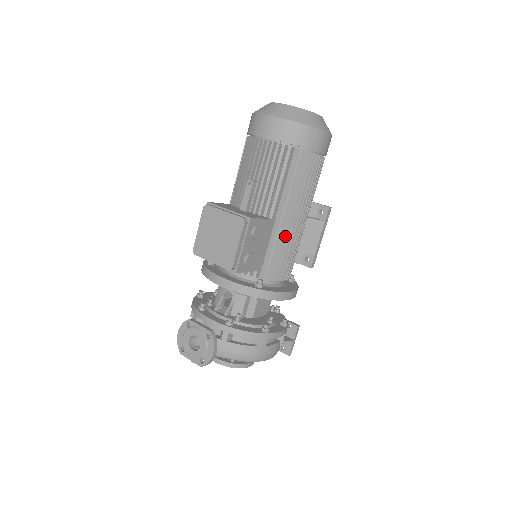
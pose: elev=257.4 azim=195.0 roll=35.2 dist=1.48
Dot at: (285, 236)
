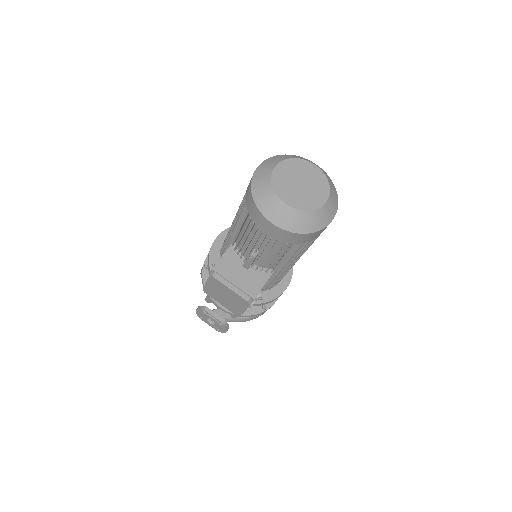
Dot at: occluded
